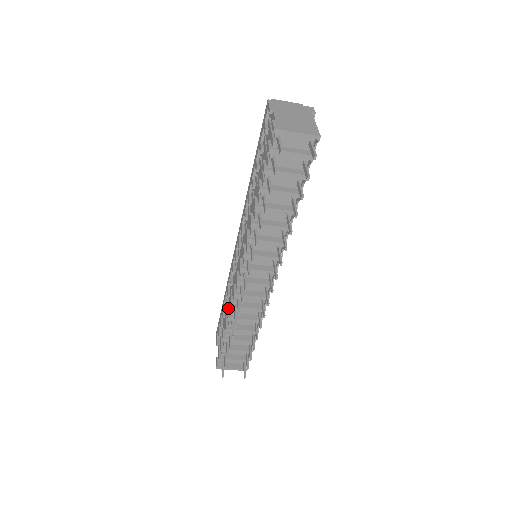
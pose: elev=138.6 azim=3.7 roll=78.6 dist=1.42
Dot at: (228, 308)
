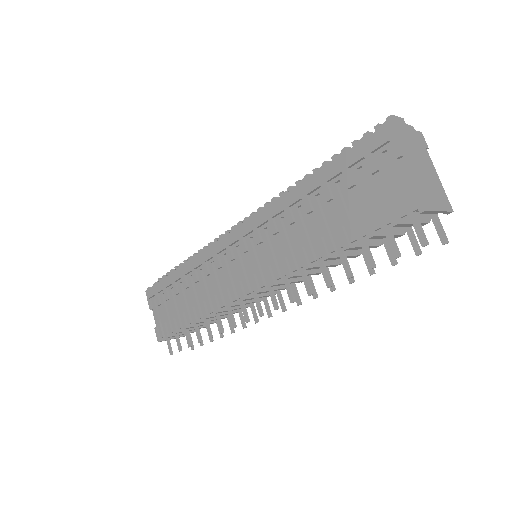
Dot at: (203, 303)
